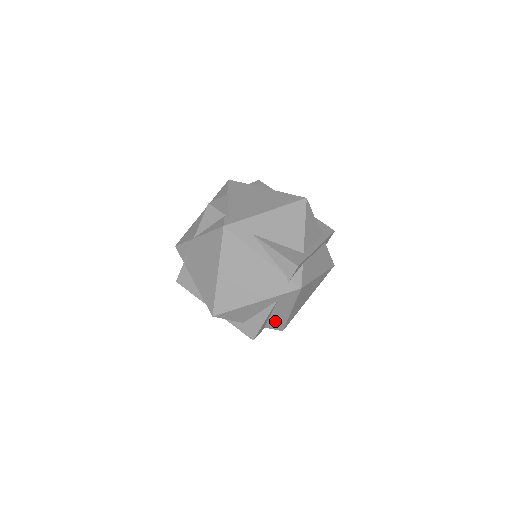
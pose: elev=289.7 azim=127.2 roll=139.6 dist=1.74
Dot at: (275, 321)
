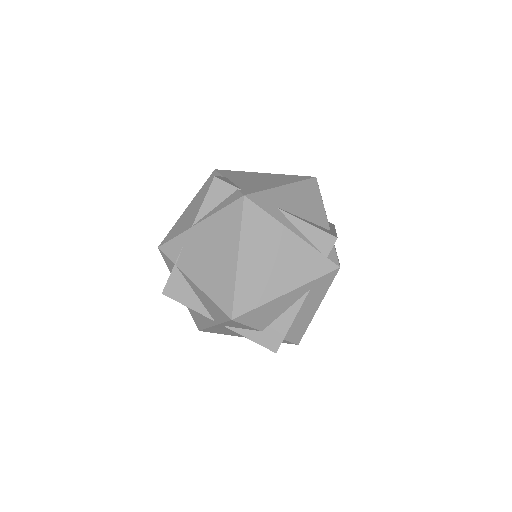
Dot at: (296, 327)
